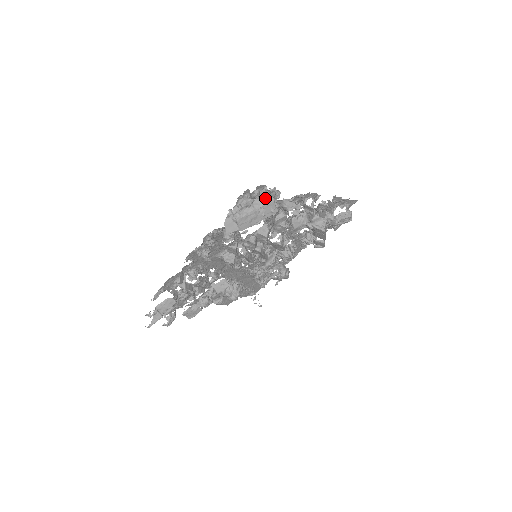
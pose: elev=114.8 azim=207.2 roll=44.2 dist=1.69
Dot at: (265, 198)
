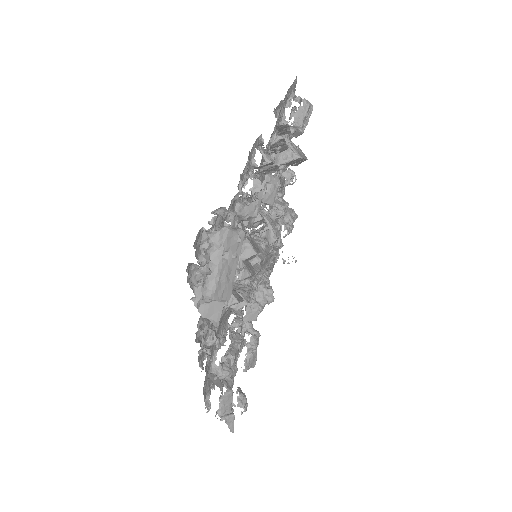
Dot at: (215, 239)
